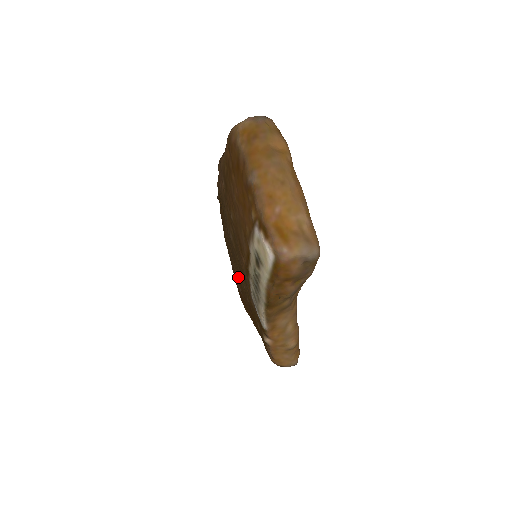
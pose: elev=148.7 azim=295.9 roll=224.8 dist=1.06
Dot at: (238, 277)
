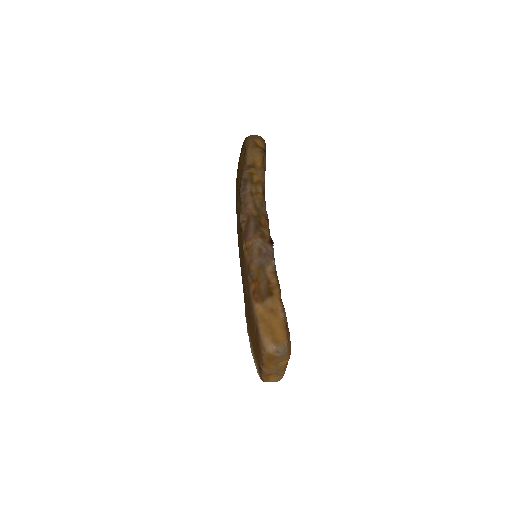
Dot at: occluded
